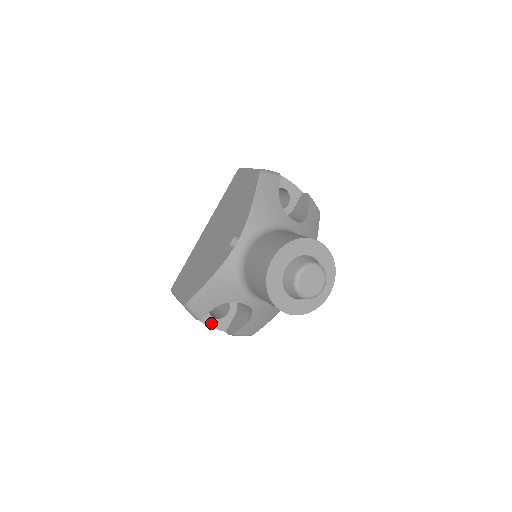
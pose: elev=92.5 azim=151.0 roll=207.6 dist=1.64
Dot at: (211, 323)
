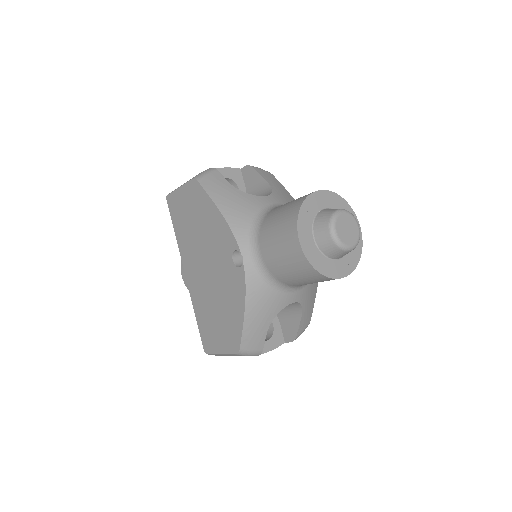
Dot at: (268, 347)
